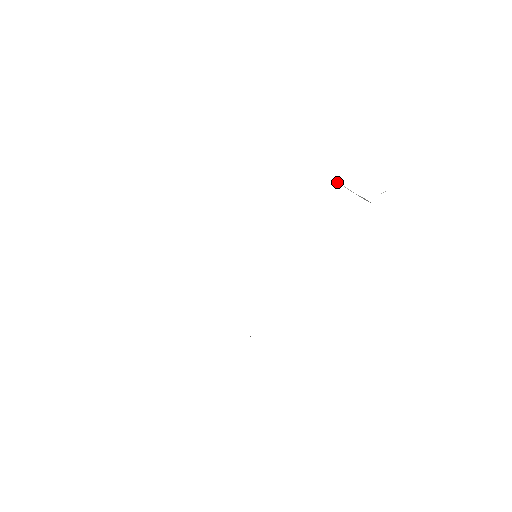
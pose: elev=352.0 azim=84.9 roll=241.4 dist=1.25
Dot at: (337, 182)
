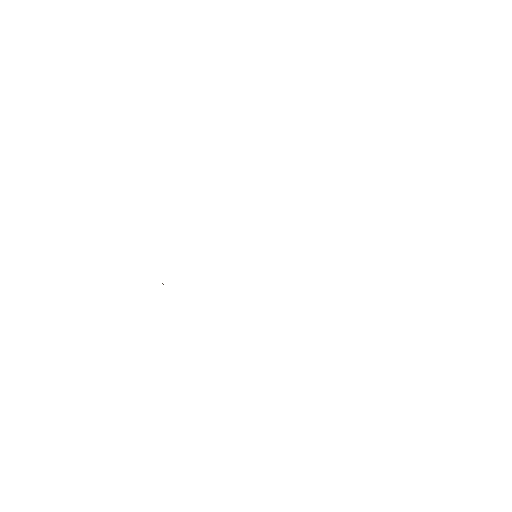
Dot at: occluded
